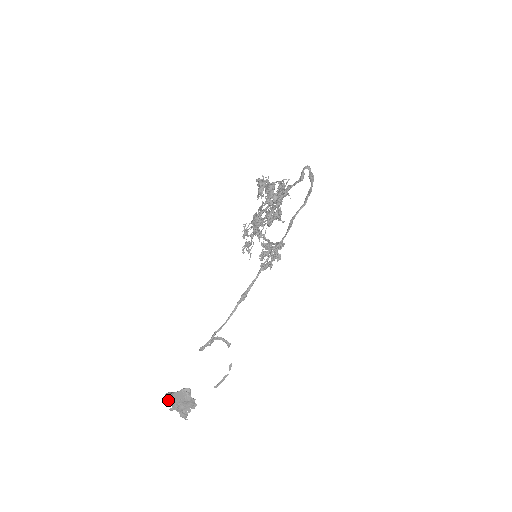
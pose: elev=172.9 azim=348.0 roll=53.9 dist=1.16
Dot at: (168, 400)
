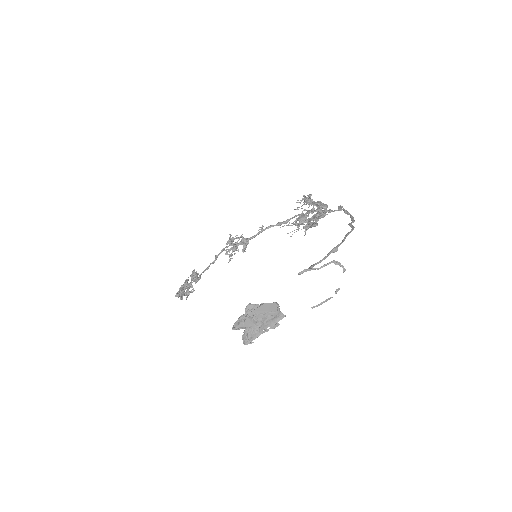
Dot at: (252, 310)
